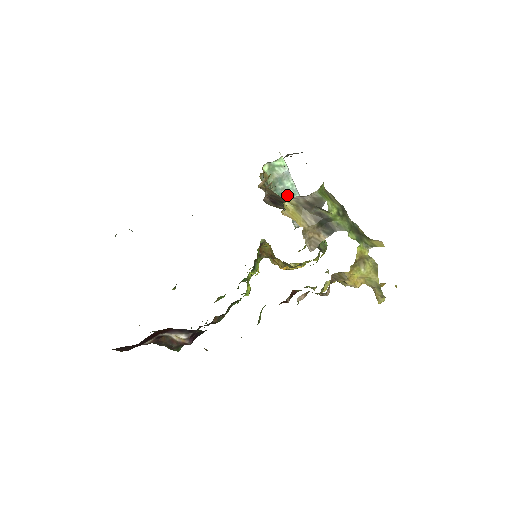
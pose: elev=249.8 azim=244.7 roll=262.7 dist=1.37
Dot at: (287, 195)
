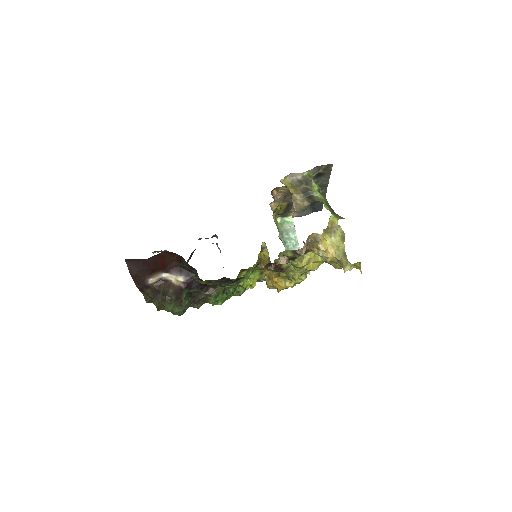
Dot at: (290, 244)
